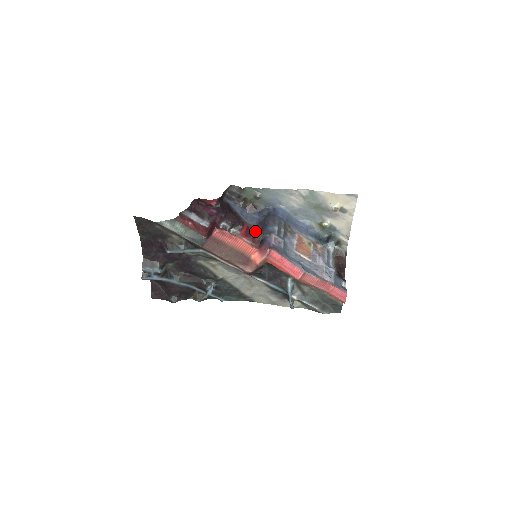
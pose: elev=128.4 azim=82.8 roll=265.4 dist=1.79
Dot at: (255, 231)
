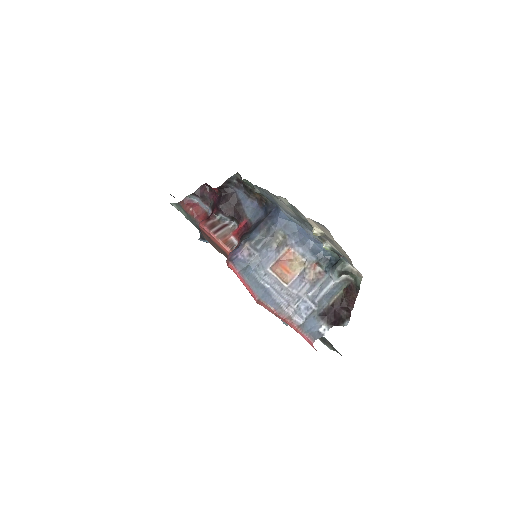
Dot at: (247, 231)
